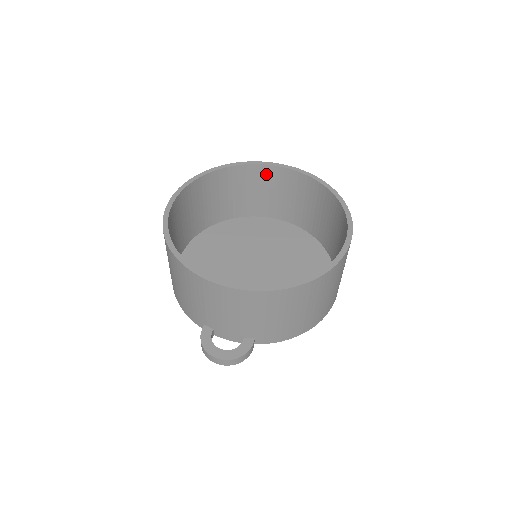
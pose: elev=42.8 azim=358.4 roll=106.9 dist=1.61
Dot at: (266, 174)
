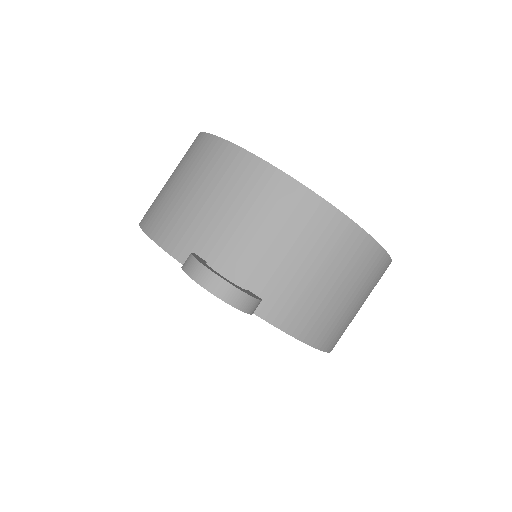
Dot at: occluded
